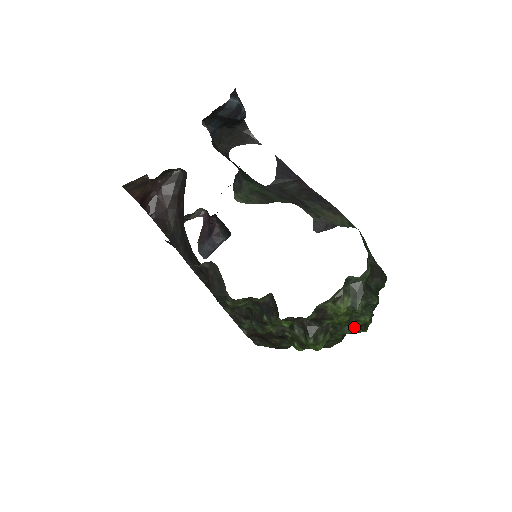
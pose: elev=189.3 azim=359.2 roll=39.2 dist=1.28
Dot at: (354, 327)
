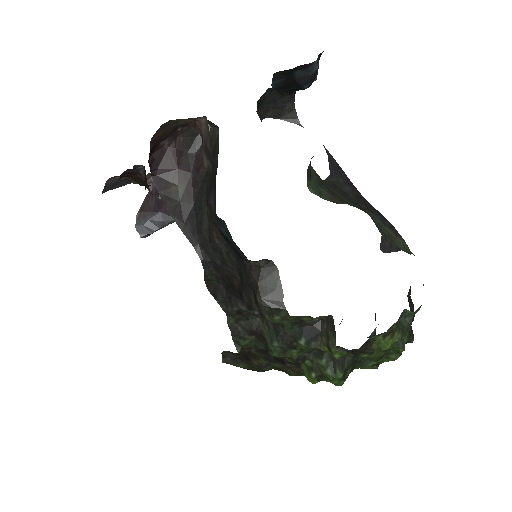
Dot at: (378, 363)
